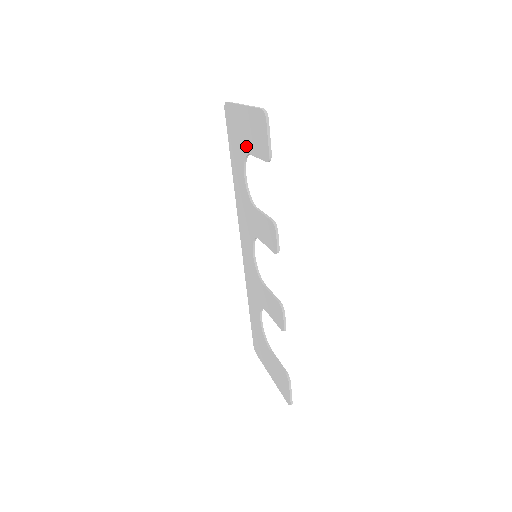
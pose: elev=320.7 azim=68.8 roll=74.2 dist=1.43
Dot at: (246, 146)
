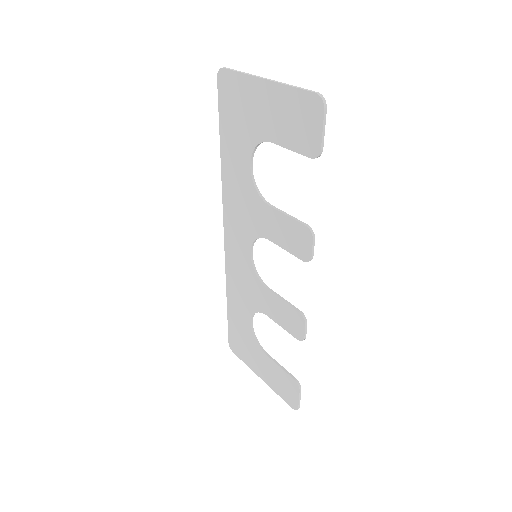
Dot at: (264, 131)
